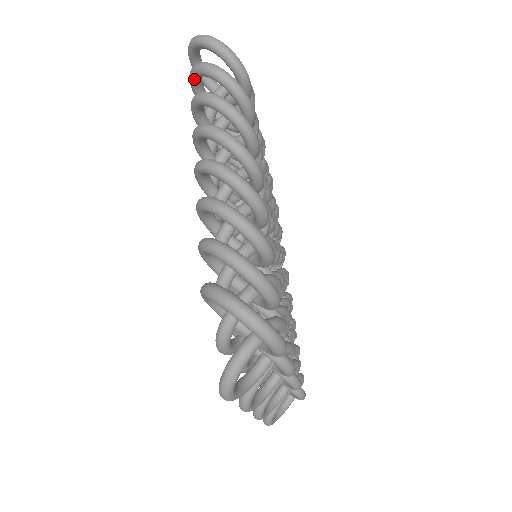
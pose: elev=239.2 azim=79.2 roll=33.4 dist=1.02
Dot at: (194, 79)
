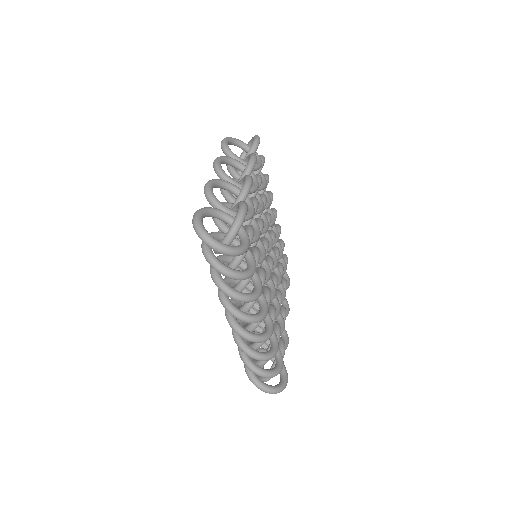
Dot at: occluded
